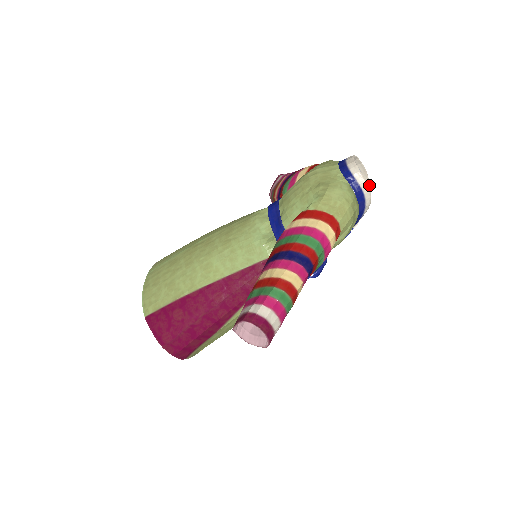
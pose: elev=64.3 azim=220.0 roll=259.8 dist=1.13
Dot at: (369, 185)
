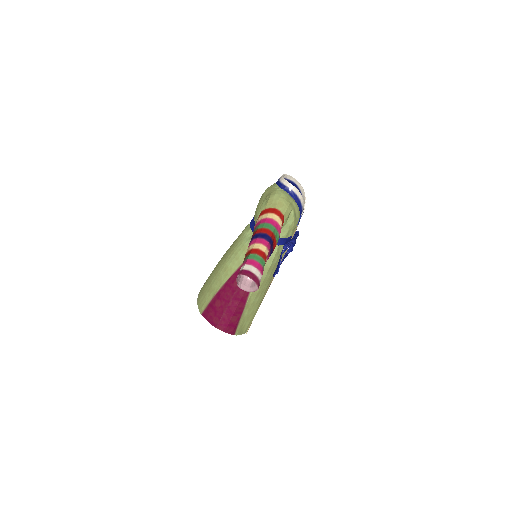
Dot at: (302, 188)
